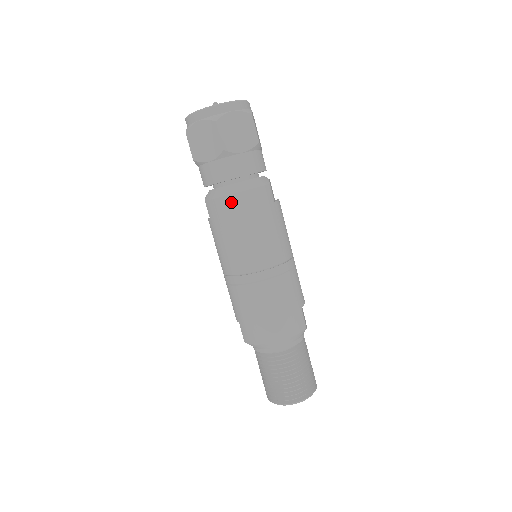
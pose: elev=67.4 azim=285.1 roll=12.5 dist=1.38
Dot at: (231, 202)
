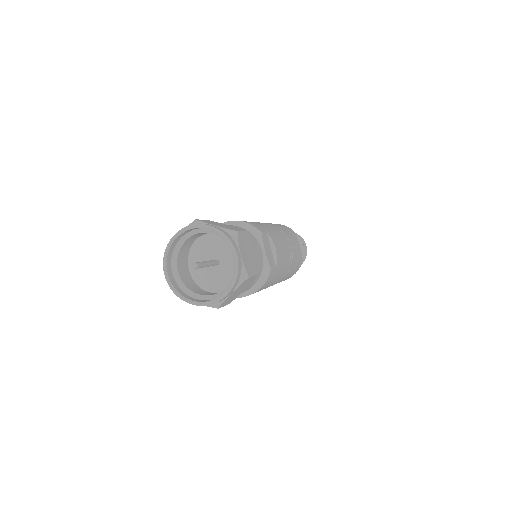
Dot at: occluded
